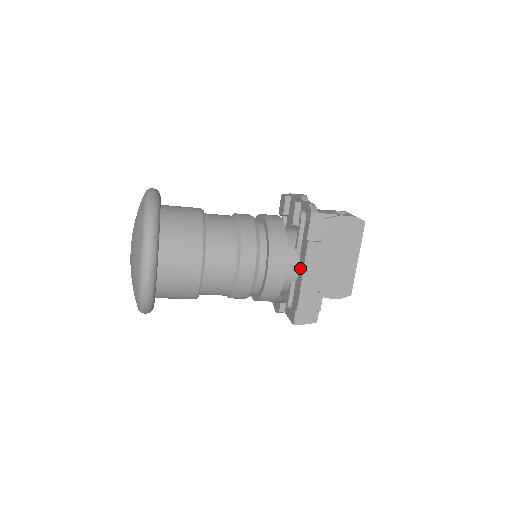
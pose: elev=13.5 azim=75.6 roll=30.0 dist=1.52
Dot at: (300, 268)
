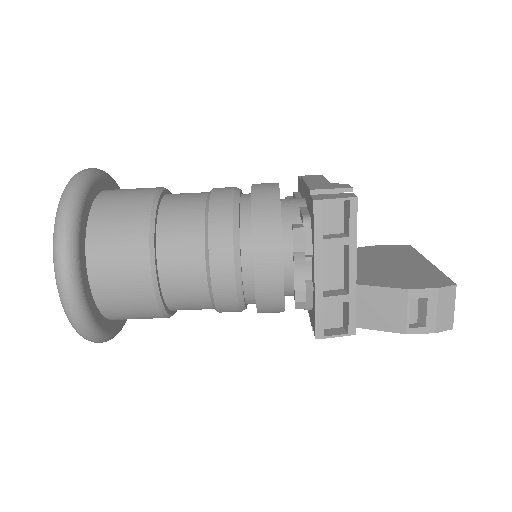
Dot at: (304, 193)
